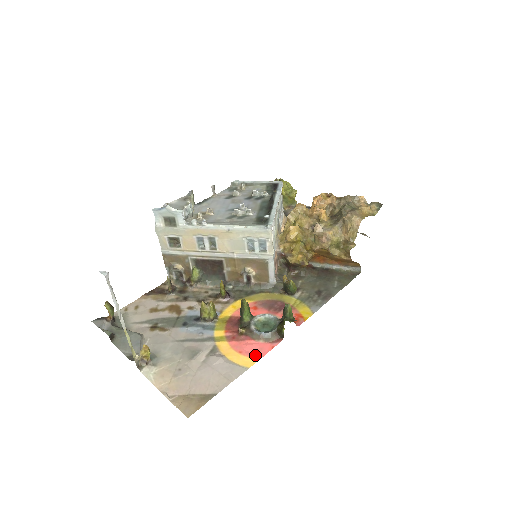
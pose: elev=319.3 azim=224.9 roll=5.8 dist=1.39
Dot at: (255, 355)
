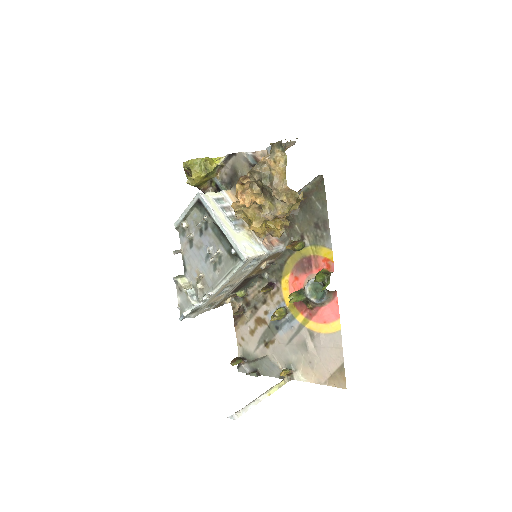
Dot at: (334, 317)
